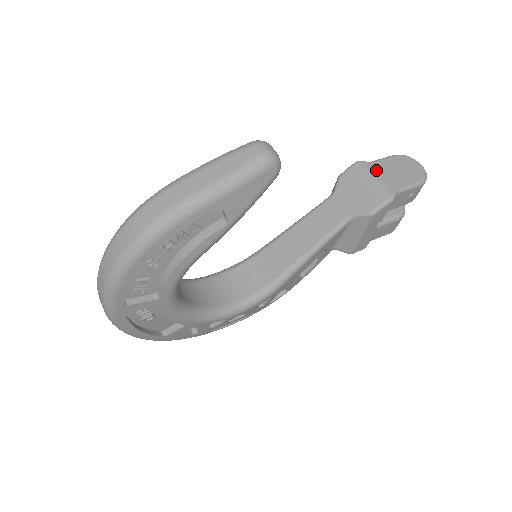
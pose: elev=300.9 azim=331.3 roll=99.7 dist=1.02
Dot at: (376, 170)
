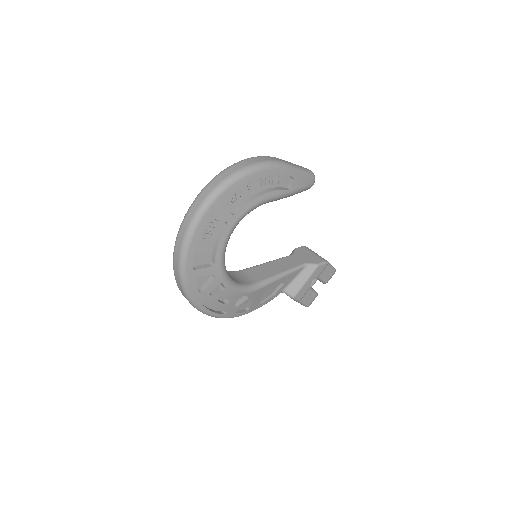
Dot at: occluded
